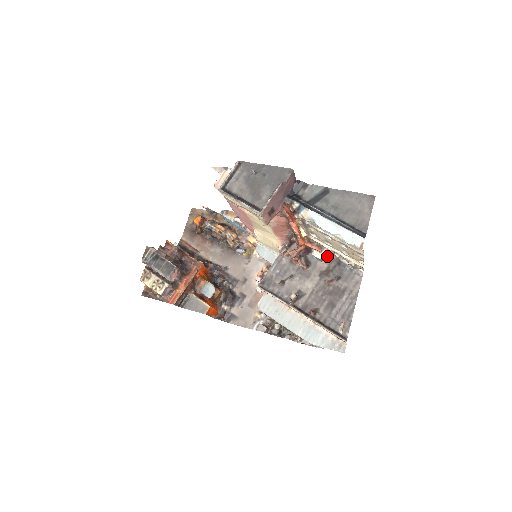
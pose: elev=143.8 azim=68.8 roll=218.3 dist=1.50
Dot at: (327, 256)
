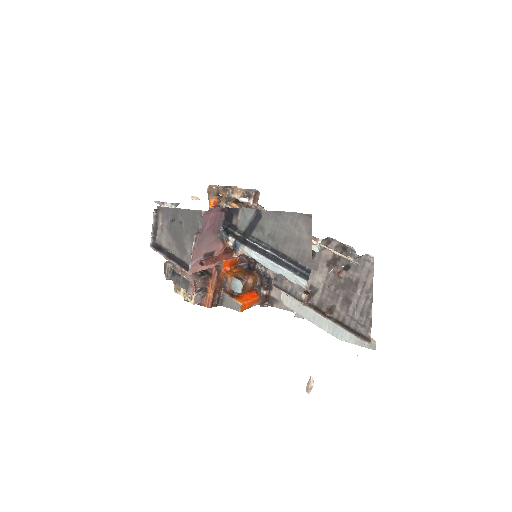
Dot at: (329, 241)
